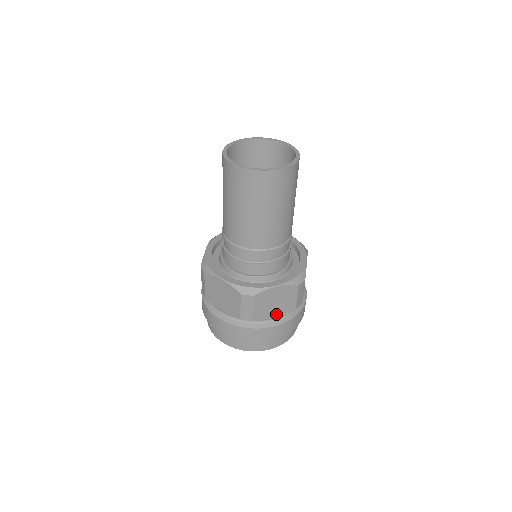
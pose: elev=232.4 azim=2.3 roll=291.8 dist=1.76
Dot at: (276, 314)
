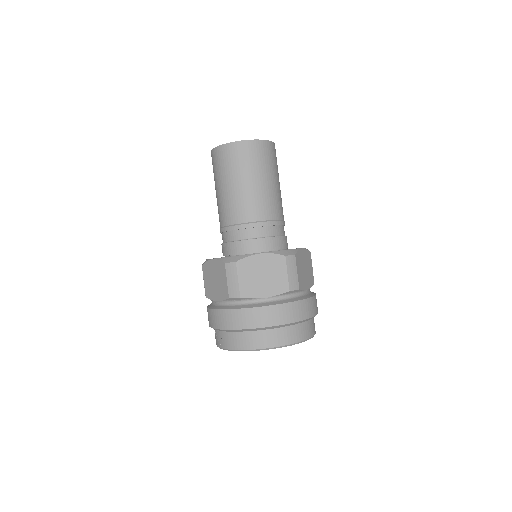
Dot at: (267, 293)
